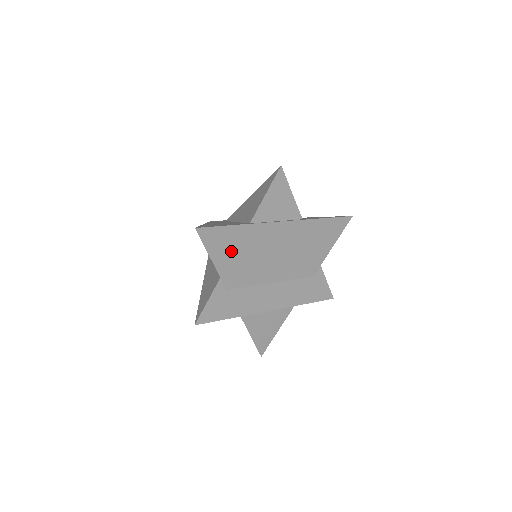
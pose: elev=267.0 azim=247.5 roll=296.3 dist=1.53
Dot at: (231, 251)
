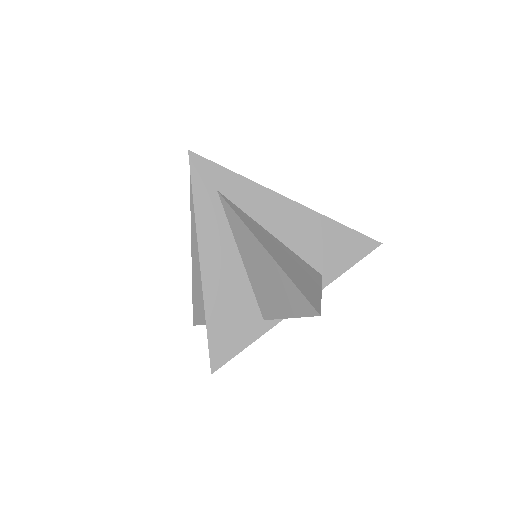
Dot at: occluded
